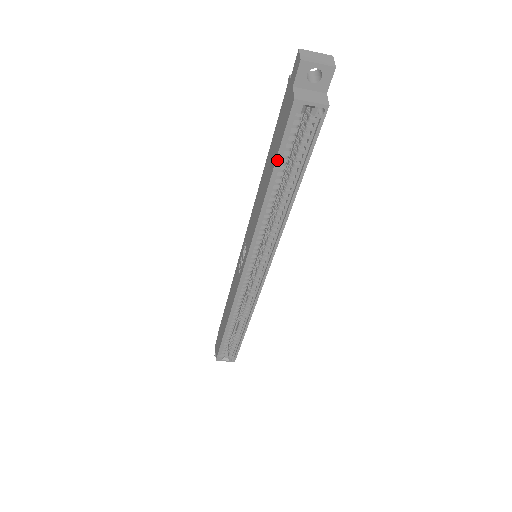
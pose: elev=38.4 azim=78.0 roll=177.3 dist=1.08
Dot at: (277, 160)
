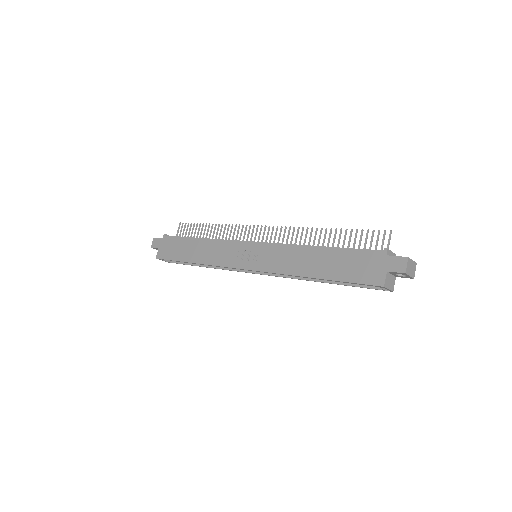
Dot at: (340, 281)
